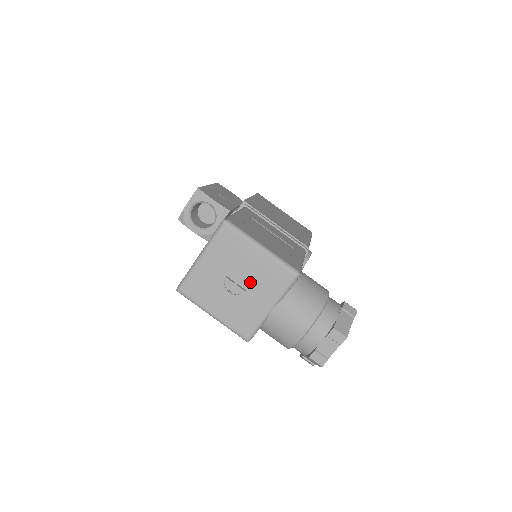
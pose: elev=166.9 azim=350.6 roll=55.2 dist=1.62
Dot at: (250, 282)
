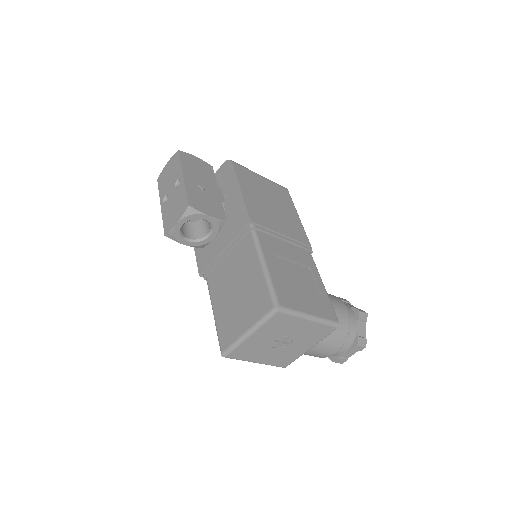
Dot at: (295, 339)
